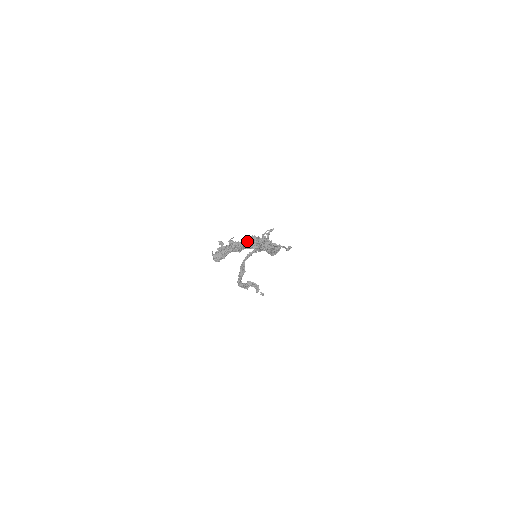
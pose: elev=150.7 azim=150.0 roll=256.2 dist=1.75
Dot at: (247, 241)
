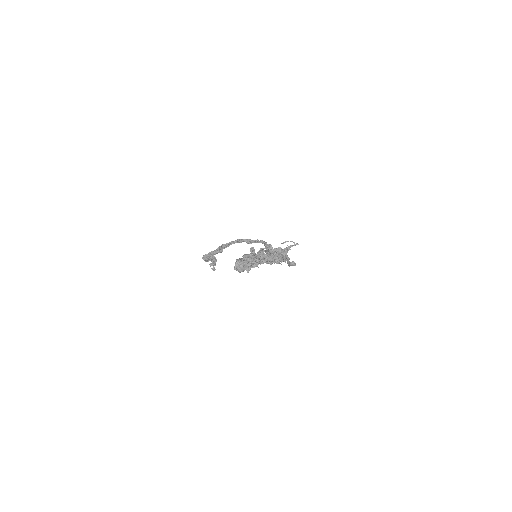
Dot at: (276, 256)
